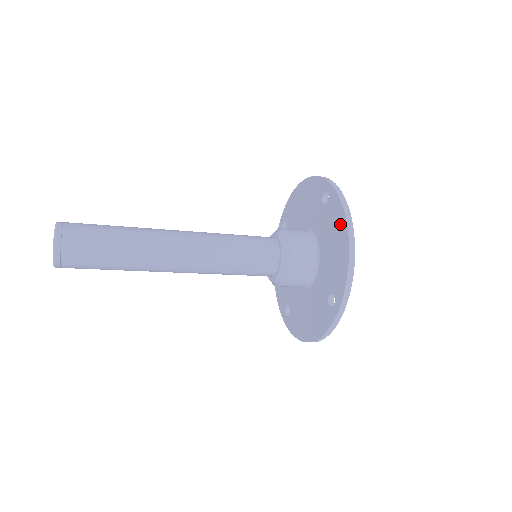
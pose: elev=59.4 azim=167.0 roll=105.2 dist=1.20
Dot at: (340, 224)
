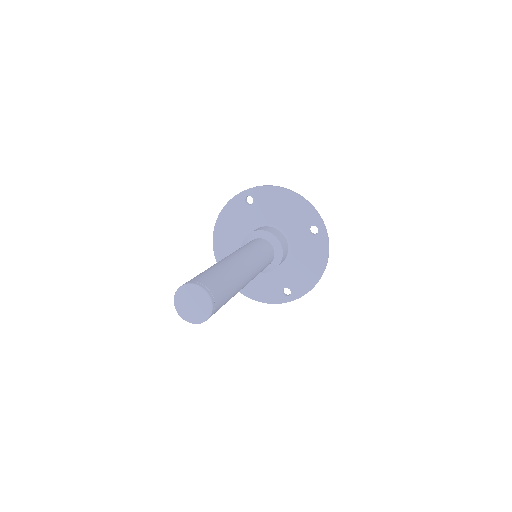
Dot at: (277, 194)
